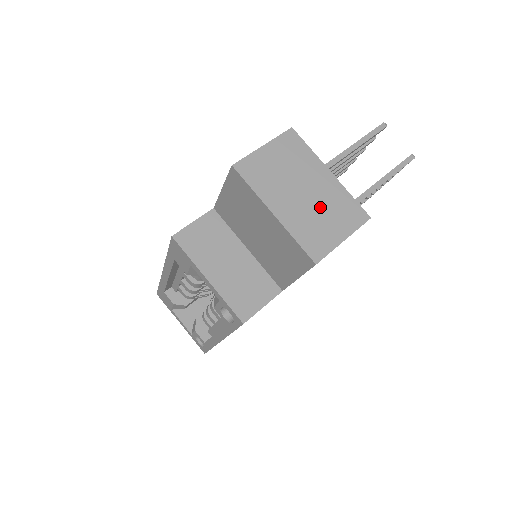
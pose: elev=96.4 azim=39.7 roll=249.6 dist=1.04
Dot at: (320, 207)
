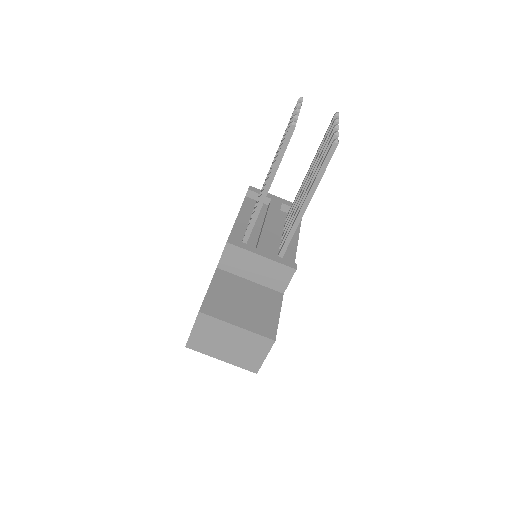
Dot at: (242, 348)
